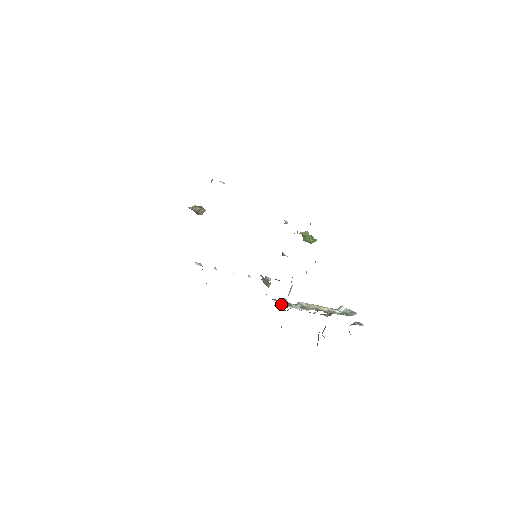
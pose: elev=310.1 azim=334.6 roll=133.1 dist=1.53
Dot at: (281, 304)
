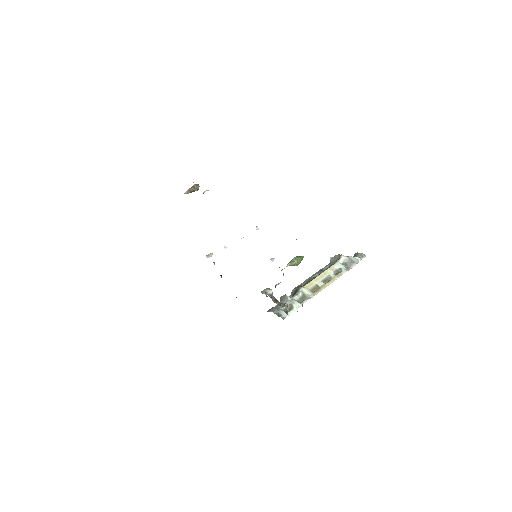
Dot at: (284, 309)
